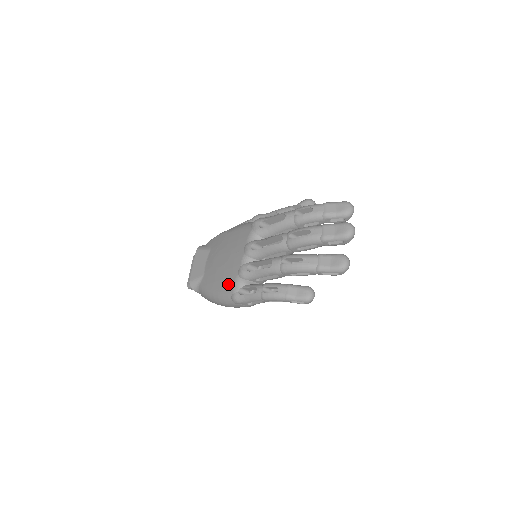
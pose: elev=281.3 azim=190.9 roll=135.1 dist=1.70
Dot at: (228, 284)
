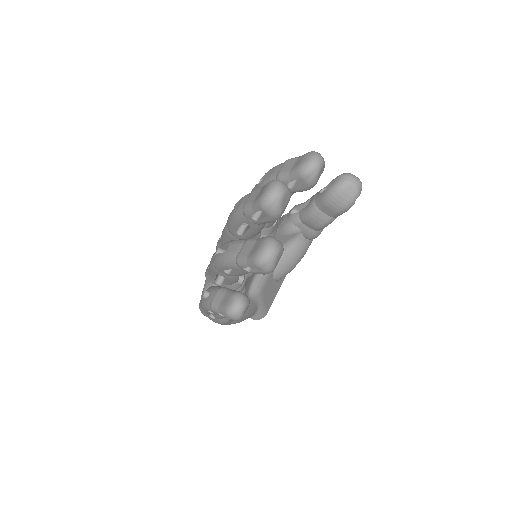
Dot at: occluded
